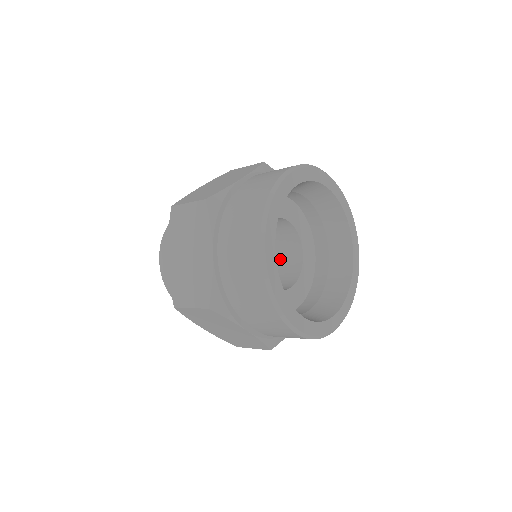
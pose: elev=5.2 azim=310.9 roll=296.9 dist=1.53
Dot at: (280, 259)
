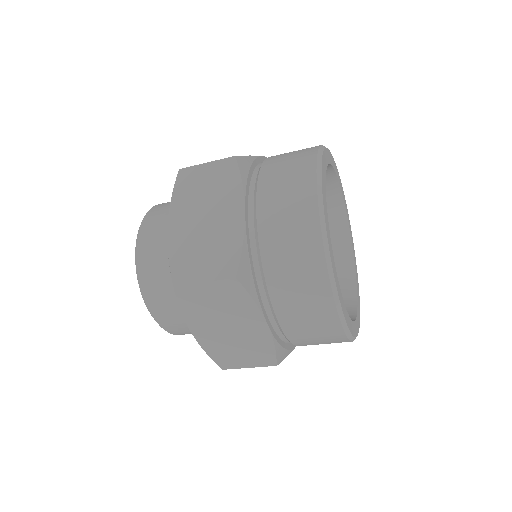
Dot at: occluded
